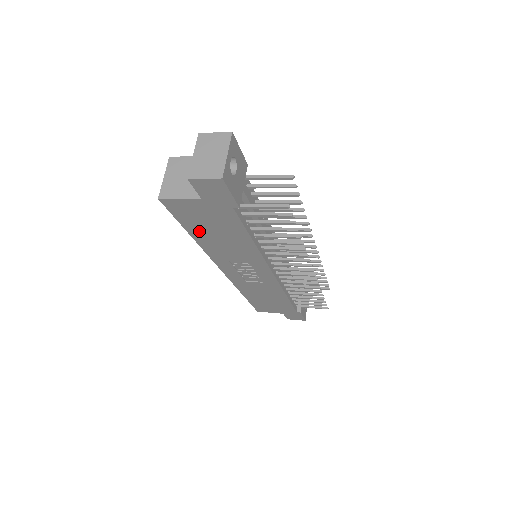
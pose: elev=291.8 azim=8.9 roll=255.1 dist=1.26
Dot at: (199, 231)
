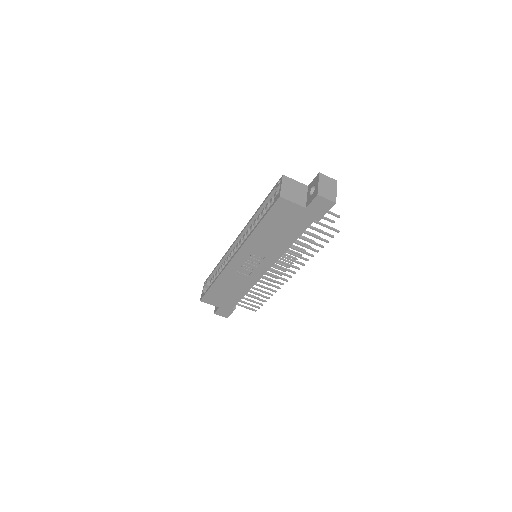
Dot at: (269, 225)
